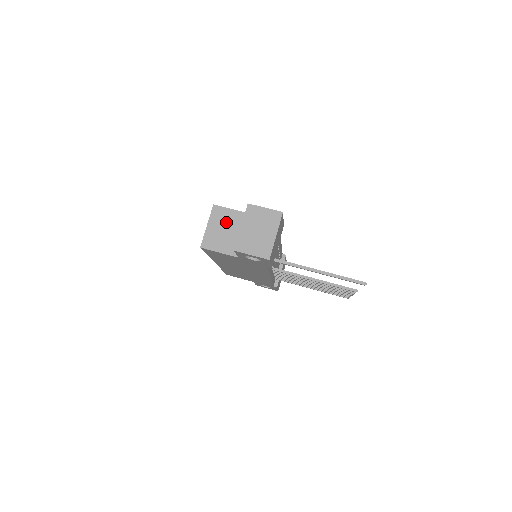
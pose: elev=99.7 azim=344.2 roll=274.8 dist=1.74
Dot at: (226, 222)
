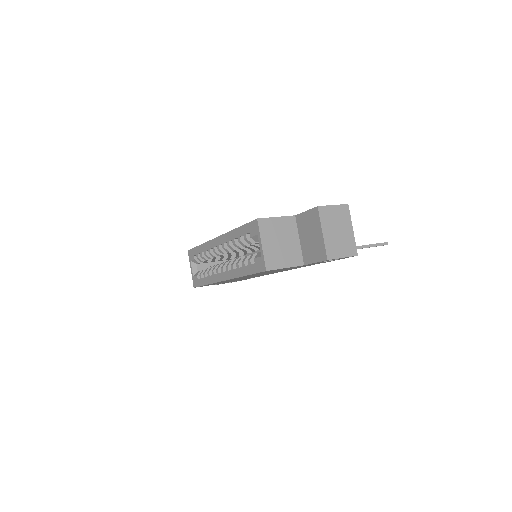
Dot at: (277, 233)
